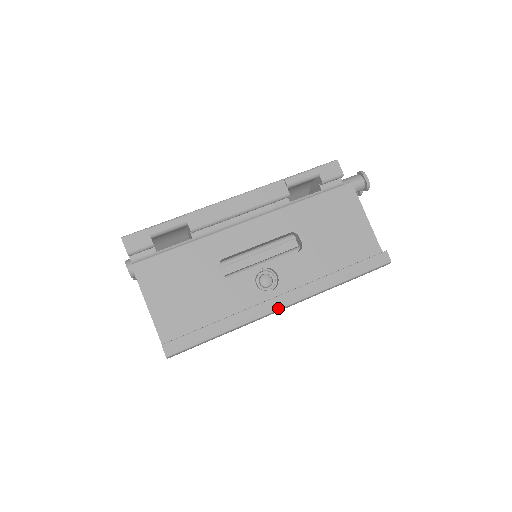
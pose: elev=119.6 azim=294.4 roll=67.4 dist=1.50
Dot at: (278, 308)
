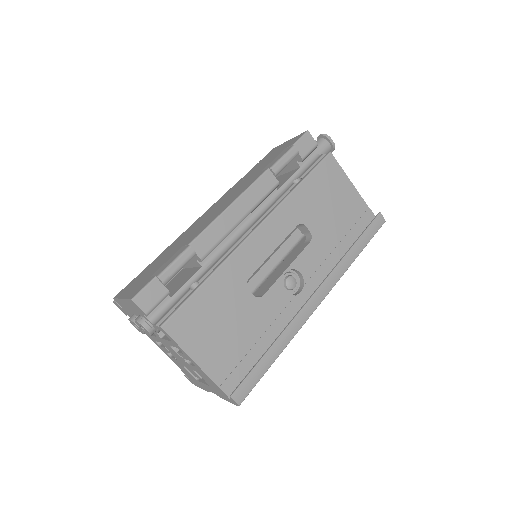
Dot at: (316, 307)
